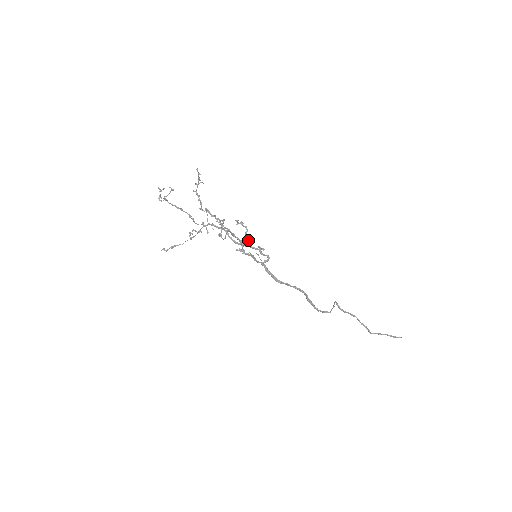
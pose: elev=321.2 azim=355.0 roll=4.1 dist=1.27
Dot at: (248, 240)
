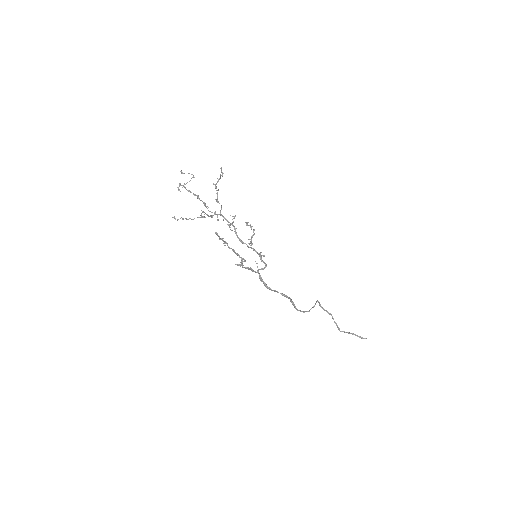
Dot at: (252, 244)
